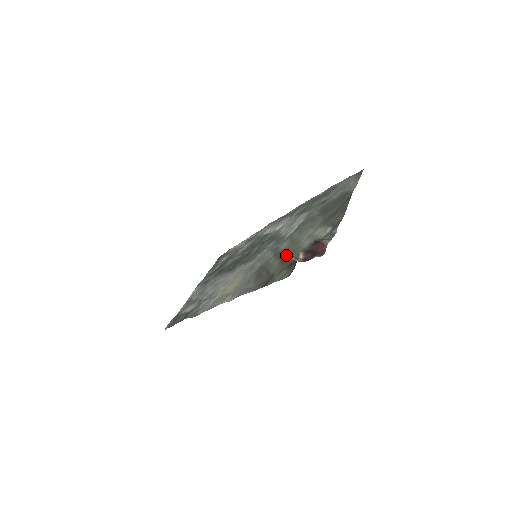
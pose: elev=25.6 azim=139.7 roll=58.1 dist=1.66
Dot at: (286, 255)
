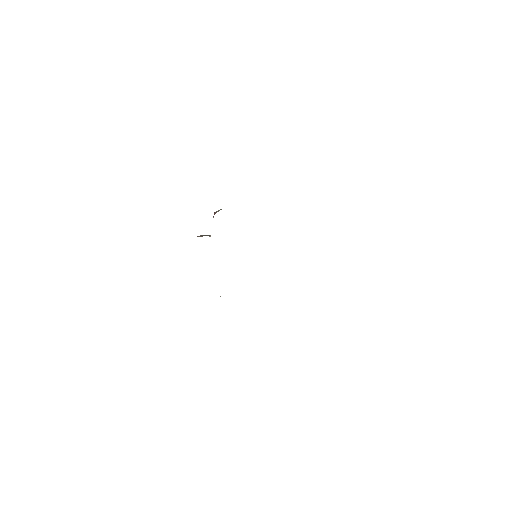
Dot at: occluded
